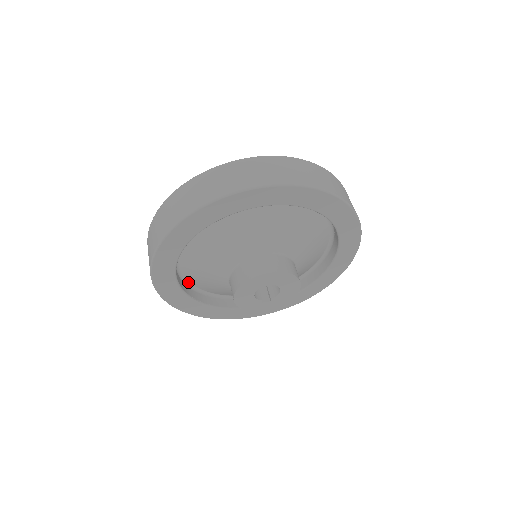
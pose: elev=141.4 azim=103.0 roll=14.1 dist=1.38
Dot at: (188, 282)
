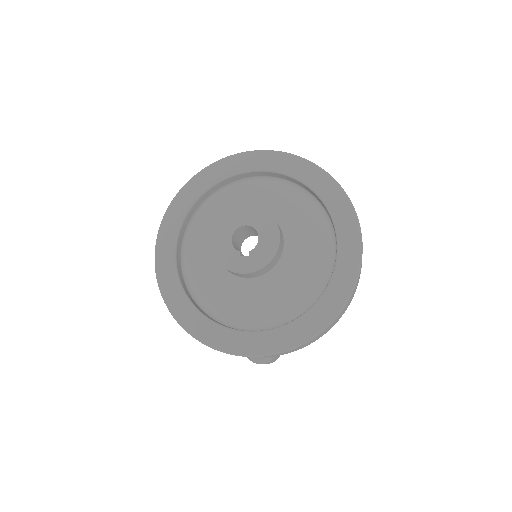
Dot at: (188, 284)
